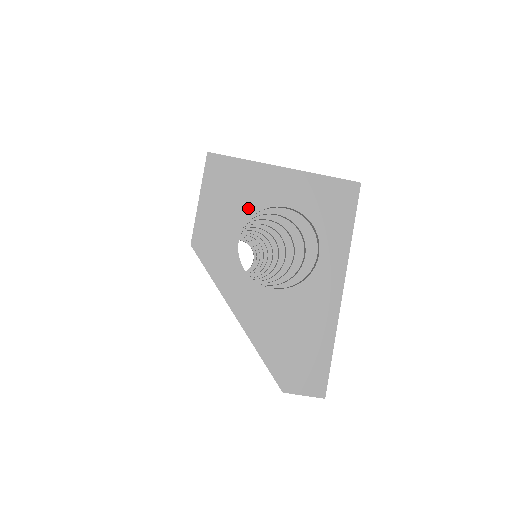
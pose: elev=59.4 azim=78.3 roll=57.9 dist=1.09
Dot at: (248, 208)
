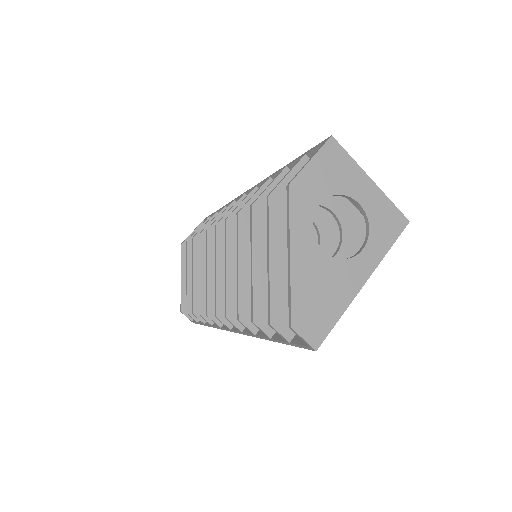
Dot at: (337, 188)
